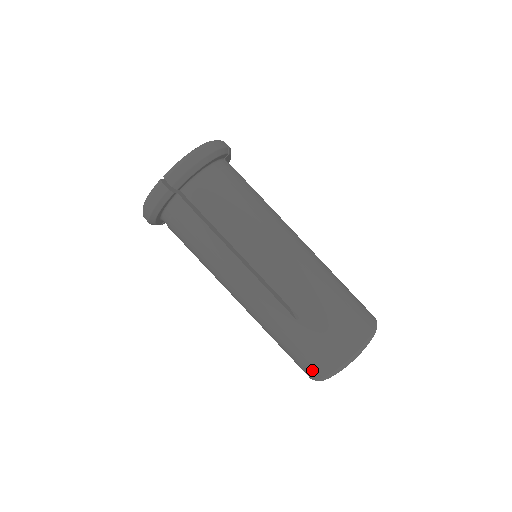
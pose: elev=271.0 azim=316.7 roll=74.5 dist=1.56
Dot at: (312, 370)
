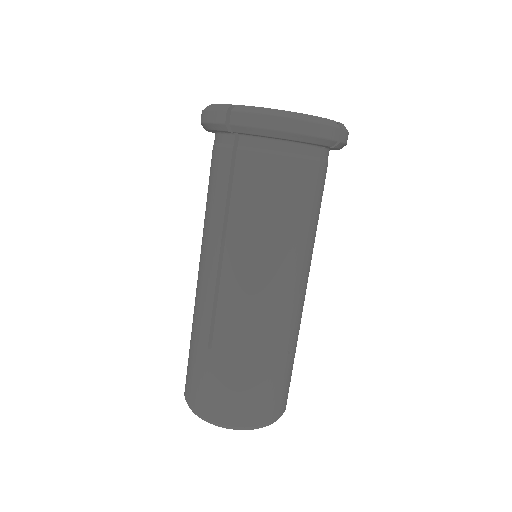
Dot at: (186, 385)
